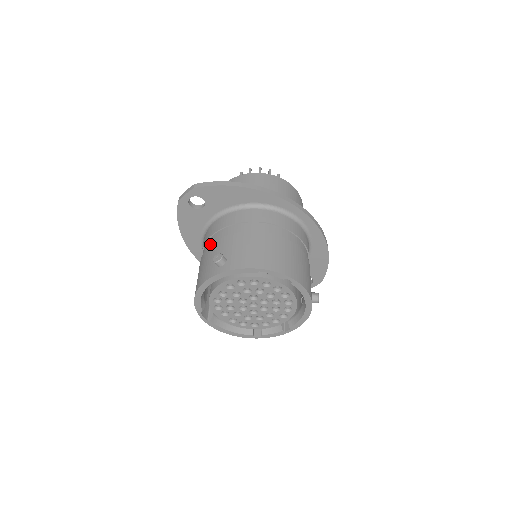
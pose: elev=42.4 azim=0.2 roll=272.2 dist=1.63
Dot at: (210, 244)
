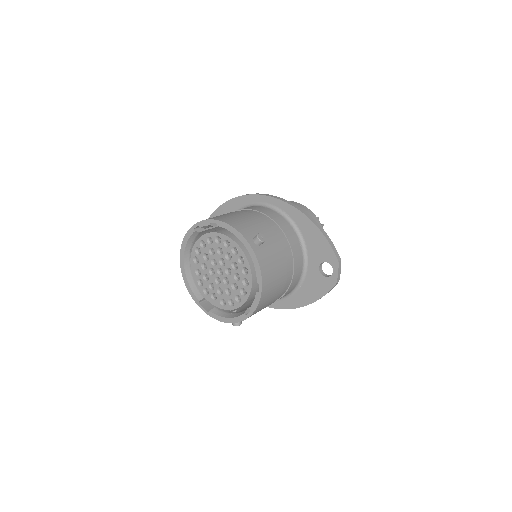
Dot at: occluded
